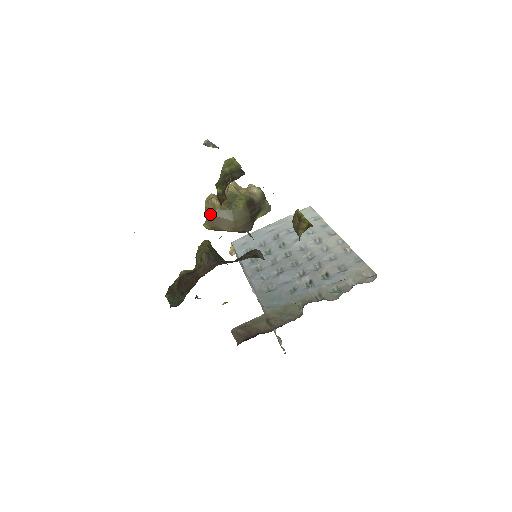
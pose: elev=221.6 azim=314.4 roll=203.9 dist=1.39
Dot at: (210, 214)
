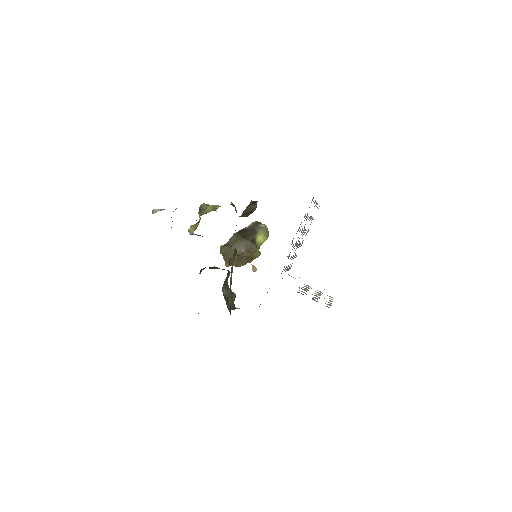
Dot at: occluded
